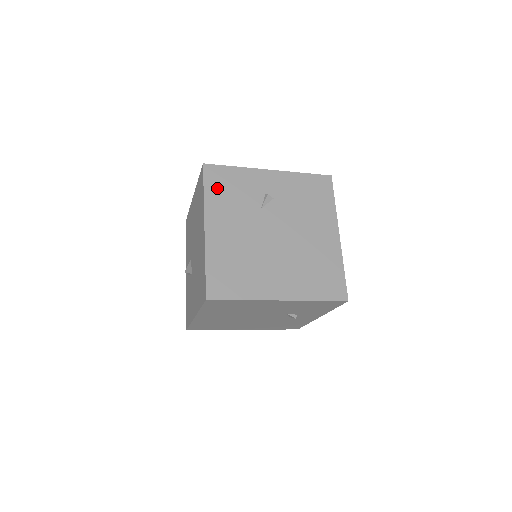
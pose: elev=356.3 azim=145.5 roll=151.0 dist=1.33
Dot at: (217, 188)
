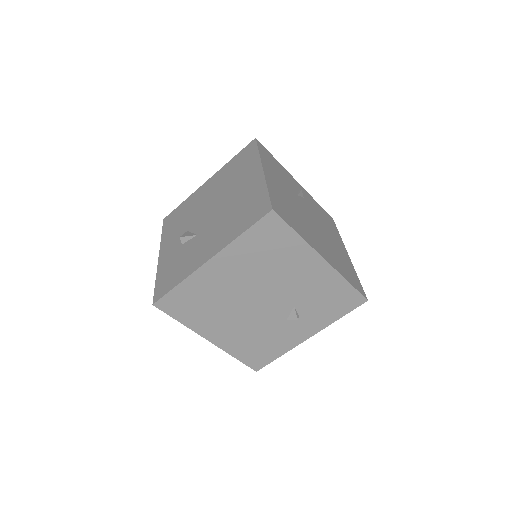
Dot at: (267, 158)
